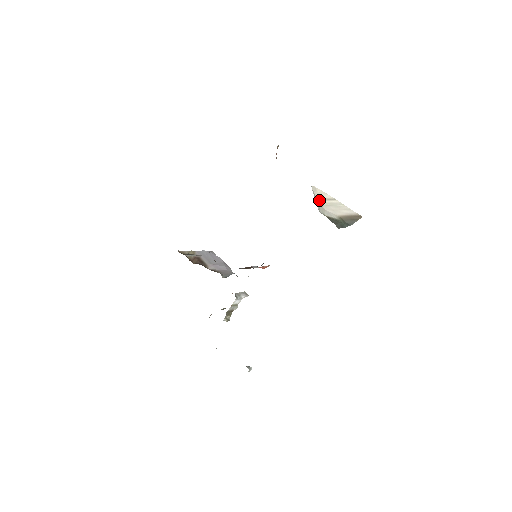
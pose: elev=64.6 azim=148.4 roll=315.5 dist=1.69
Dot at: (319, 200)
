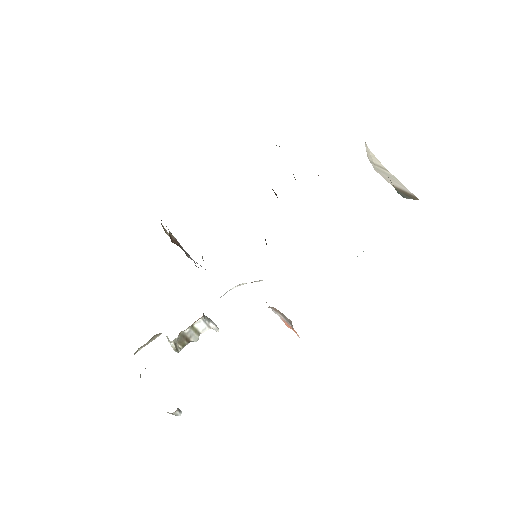
Dot at: (370, 160)
